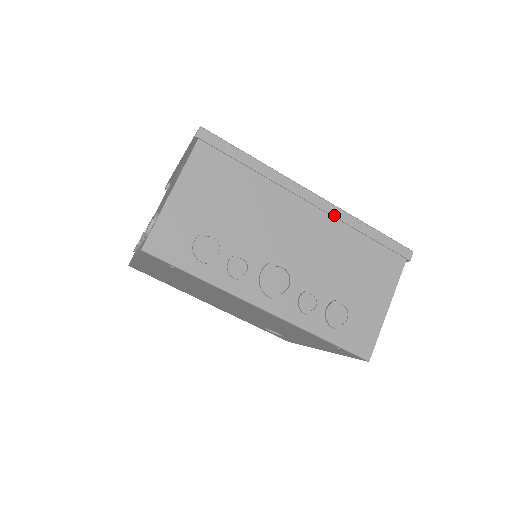
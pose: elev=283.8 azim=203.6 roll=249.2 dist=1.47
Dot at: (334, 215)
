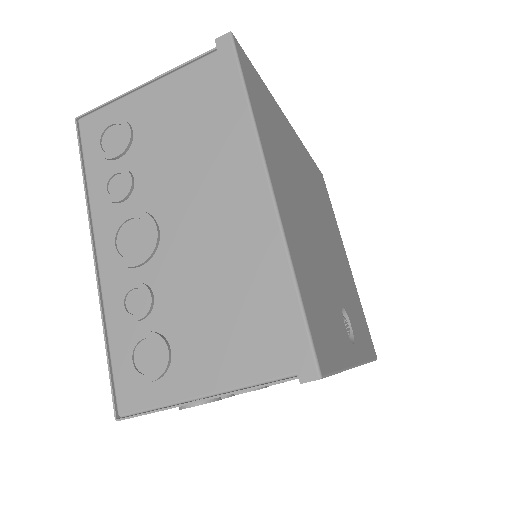
Dot at: occluded
